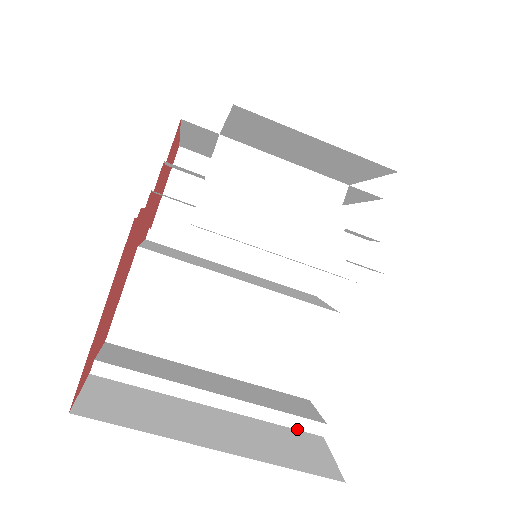
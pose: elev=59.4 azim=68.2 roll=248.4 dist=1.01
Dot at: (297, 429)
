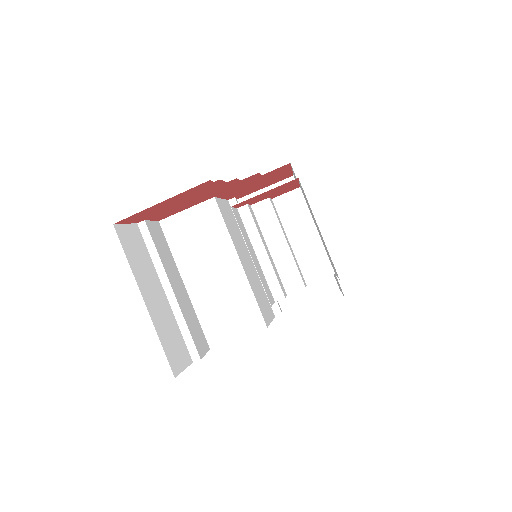
Dot at: (187, 345)
